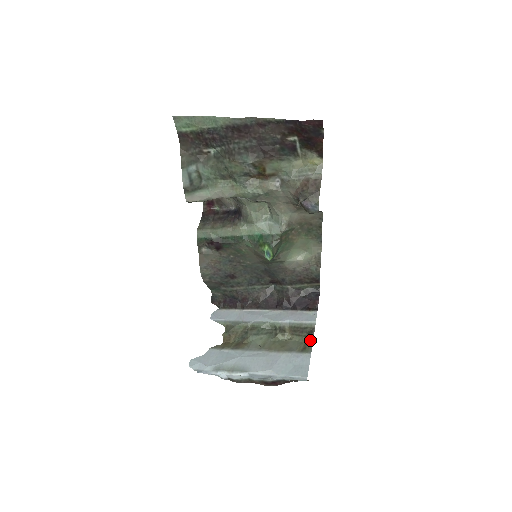
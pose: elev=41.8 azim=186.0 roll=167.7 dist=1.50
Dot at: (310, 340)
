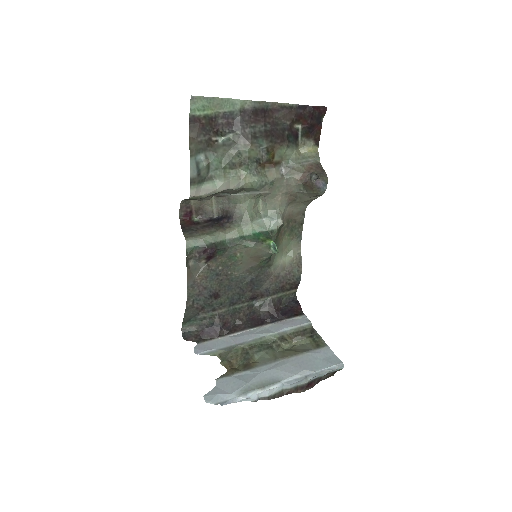
Dot at: (317, 337)
